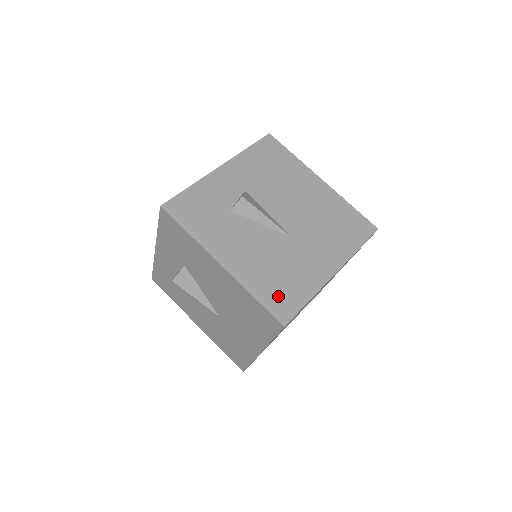
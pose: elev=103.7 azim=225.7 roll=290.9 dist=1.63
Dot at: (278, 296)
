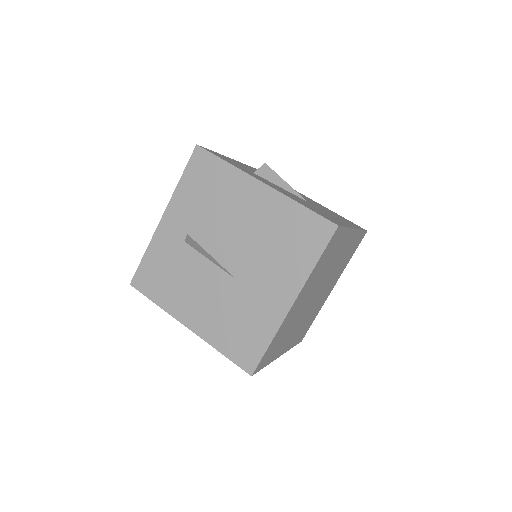
Dot at: (321, 214)
